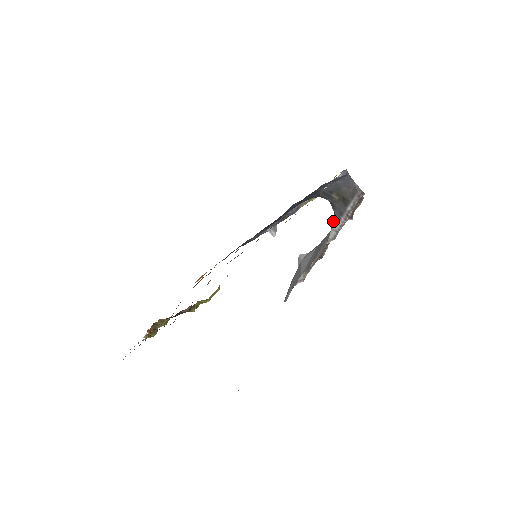
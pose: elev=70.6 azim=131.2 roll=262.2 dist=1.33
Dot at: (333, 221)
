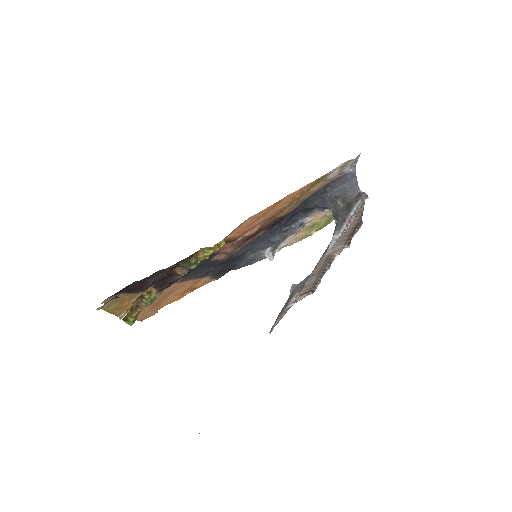
Dot at: (335, 229)
